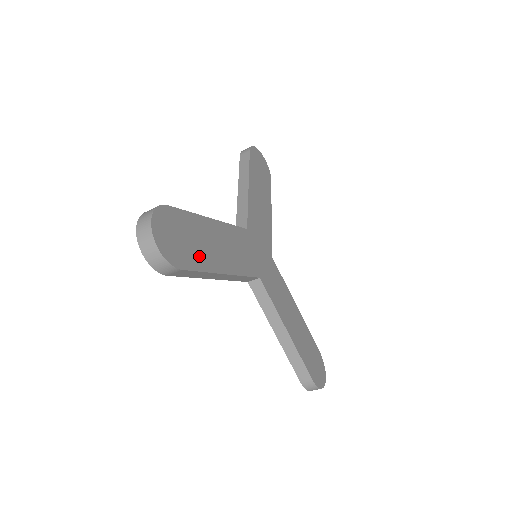
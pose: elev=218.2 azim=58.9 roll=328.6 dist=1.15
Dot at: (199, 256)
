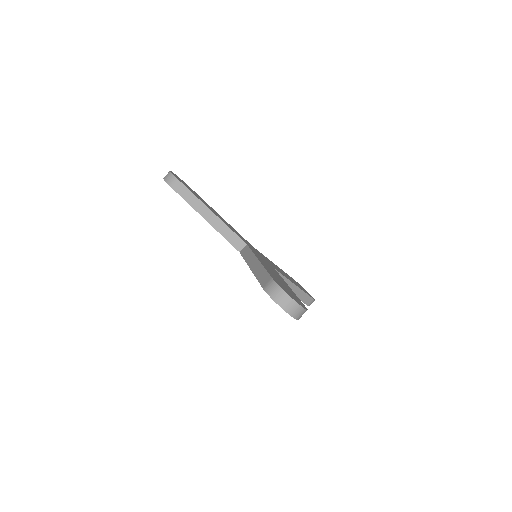
Dot at: occluded
